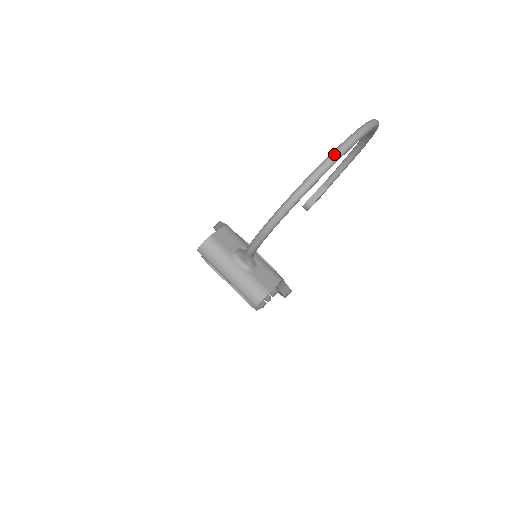
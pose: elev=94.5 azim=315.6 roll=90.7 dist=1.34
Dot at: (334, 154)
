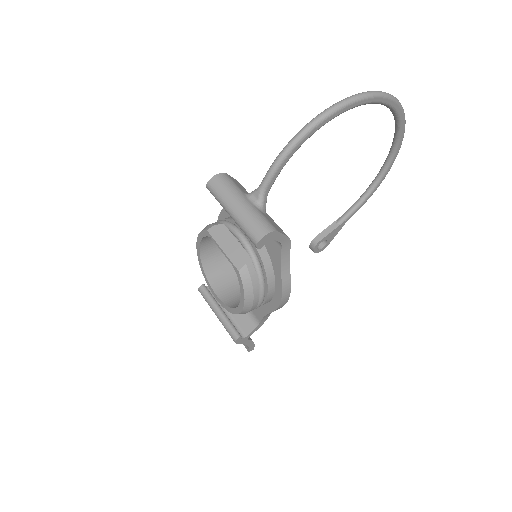
Dot at: (373, 91)
